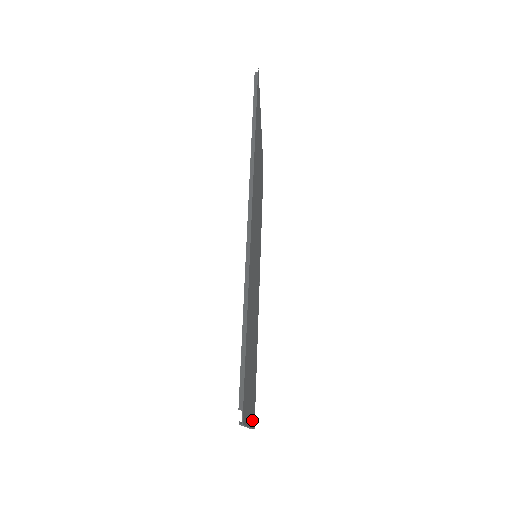
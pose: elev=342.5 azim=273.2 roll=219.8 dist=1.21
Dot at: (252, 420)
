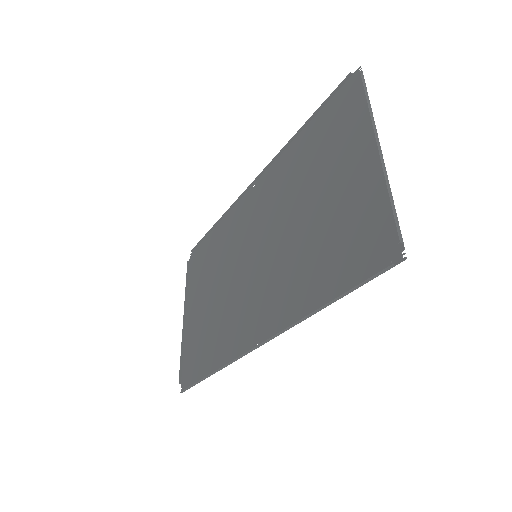
Dot at: (383, 200)
